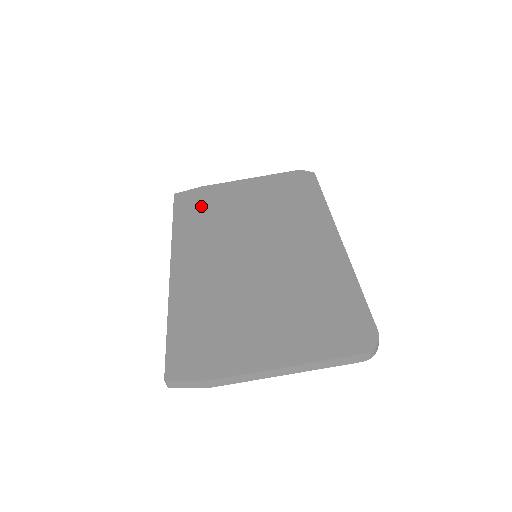
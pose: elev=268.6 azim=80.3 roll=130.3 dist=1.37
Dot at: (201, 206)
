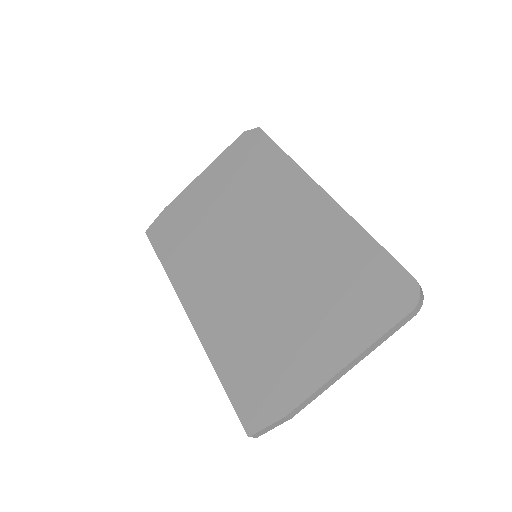
Dot at: (176, 231)
